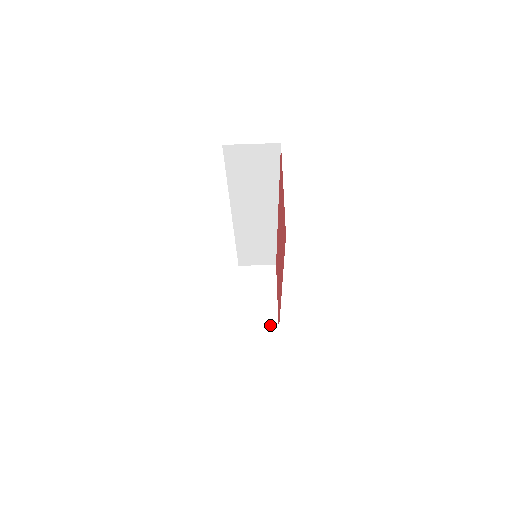
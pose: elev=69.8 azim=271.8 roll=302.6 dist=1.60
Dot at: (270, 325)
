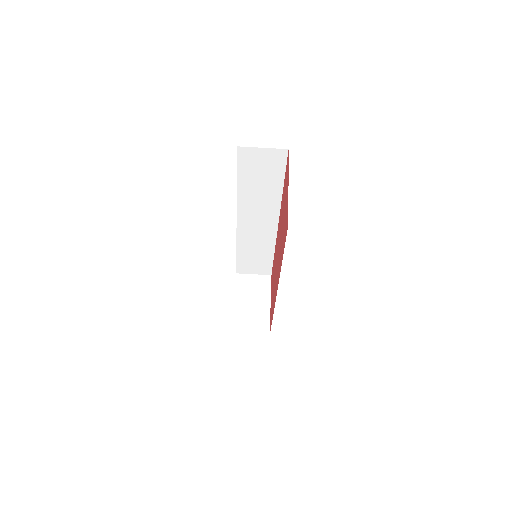
Dot at: (262, 330)
